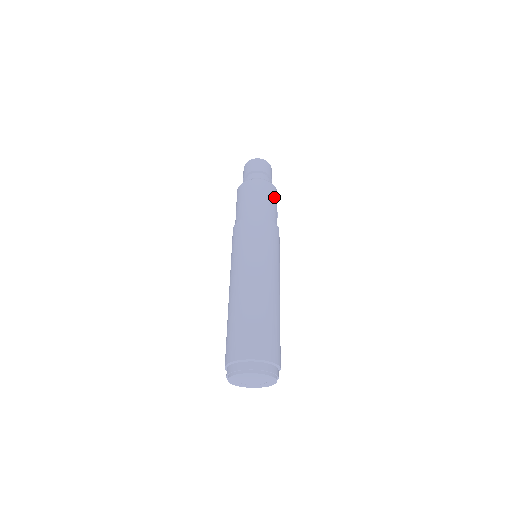
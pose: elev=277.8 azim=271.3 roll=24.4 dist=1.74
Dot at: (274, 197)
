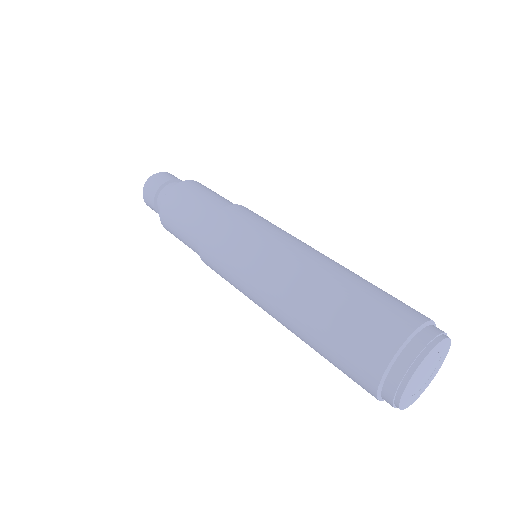
Dot at: occluded
